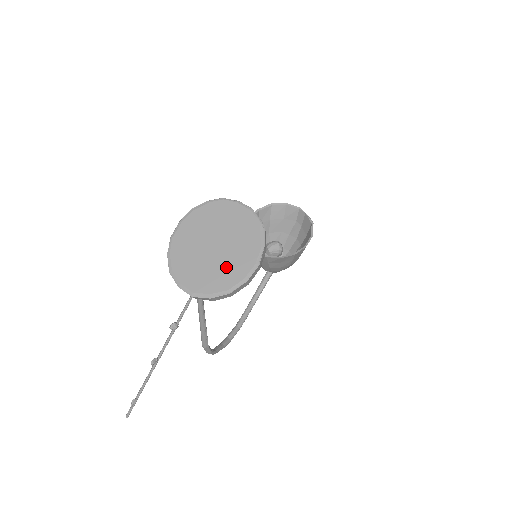
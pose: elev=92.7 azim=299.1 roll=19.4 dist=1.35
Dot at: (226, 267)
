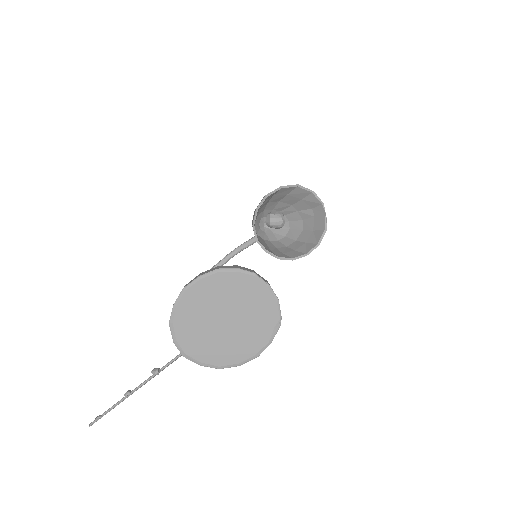
Dot at: (227, 346)
